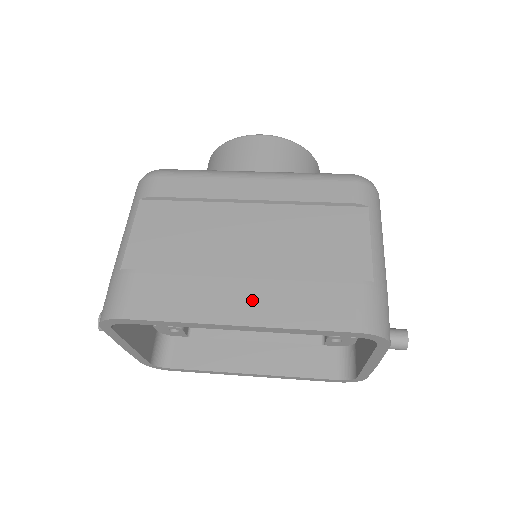
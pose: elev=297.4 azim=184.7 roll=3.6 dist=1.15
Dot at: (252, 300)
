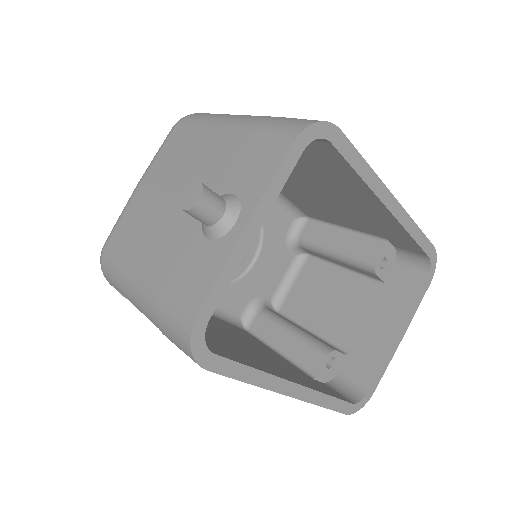
Dot at: occluded
